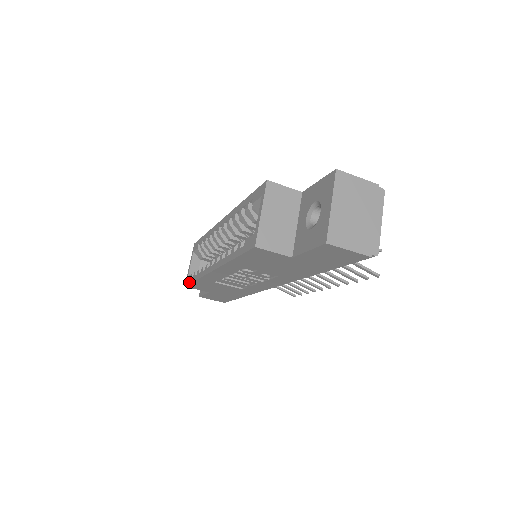
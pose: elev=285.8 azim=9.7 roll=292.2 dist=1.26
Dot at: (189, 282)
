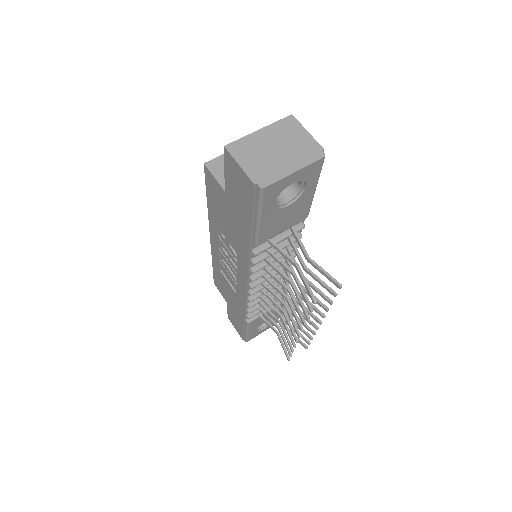
Dot at: occluded
